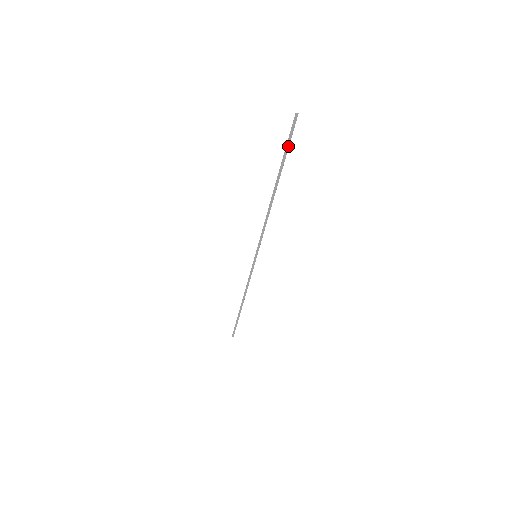
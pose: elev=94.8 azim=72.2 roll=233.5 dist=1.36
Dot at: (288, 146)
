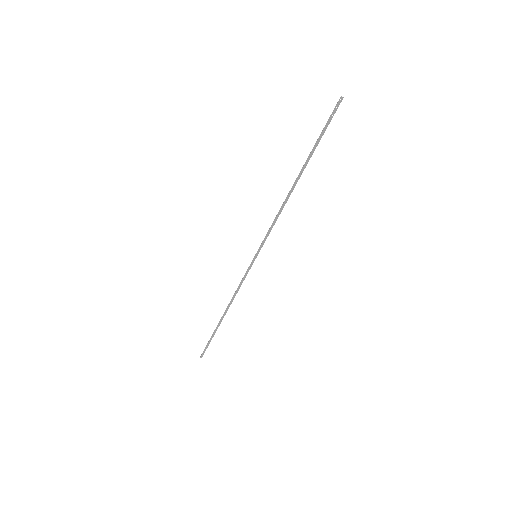
Dot at: (324, 131)
